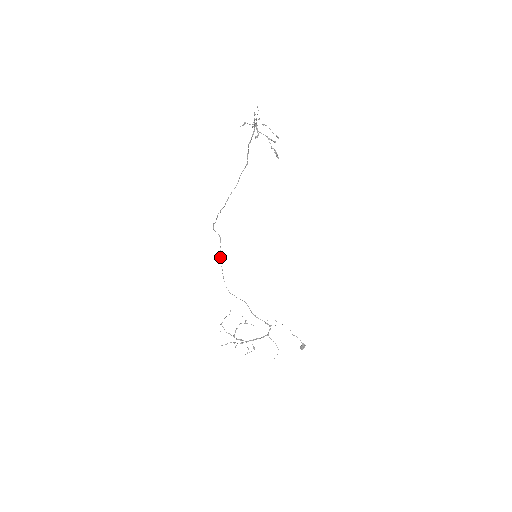
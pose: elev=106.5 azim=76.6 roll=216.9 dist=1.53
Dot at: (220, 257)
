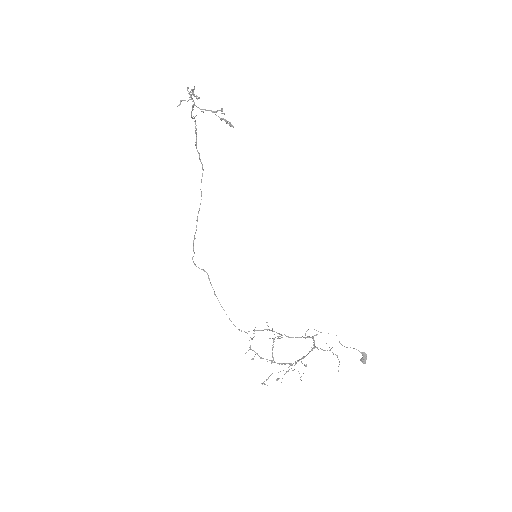
Dot at: (216, 296)
